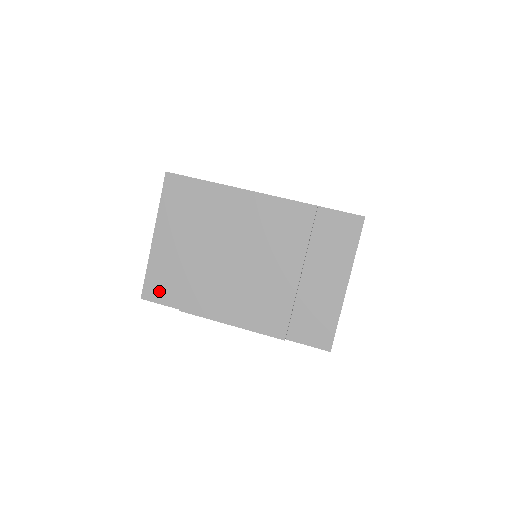
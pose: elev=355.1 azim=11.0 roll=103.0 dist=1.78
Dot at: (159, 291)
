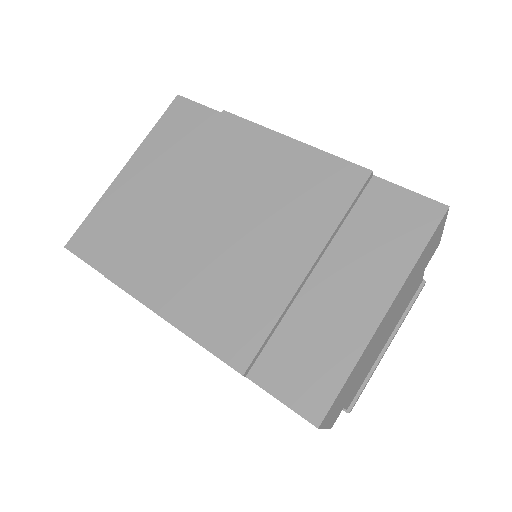
Dot at: (93, 243)
